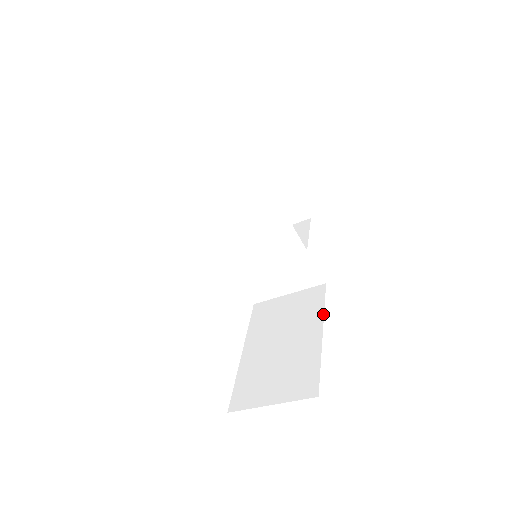
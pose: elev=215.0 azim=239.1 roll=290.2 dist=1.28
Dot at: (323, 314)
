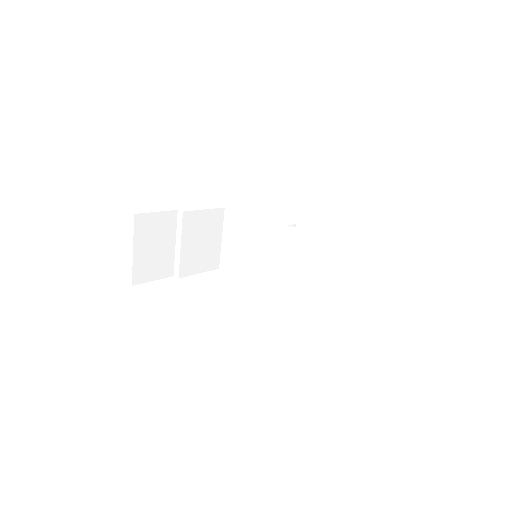
Dot at: occluded
